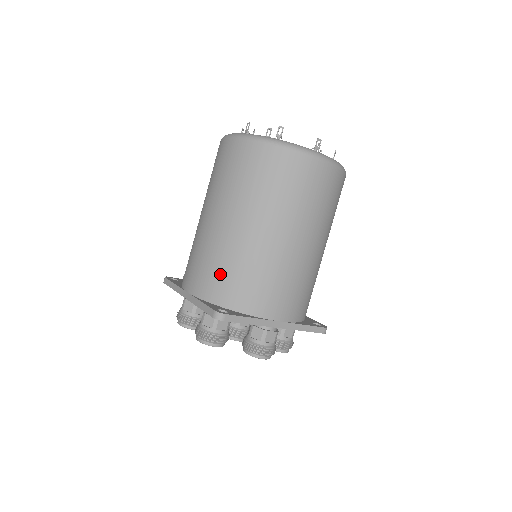
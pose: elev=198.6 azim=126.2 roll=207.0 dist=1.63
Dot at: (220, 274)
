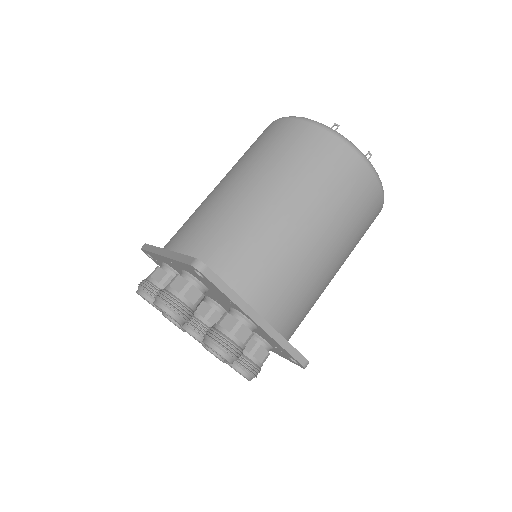
Dot at: (216, 234)
